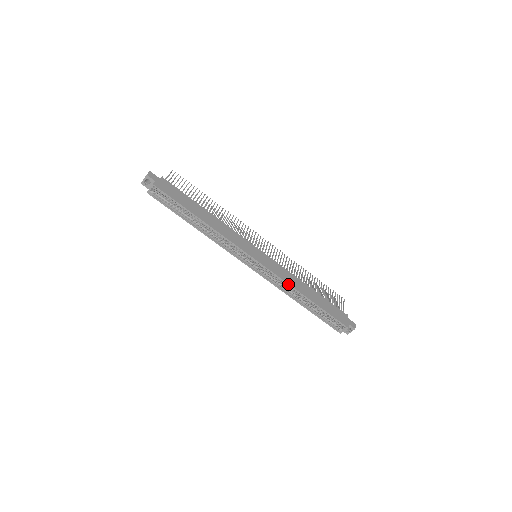
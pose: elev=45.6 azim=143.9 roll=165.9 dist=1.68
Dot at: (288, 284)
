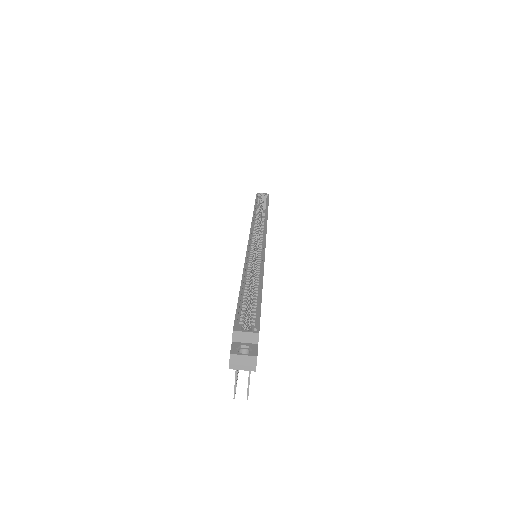
Dot at: (264, 261)
